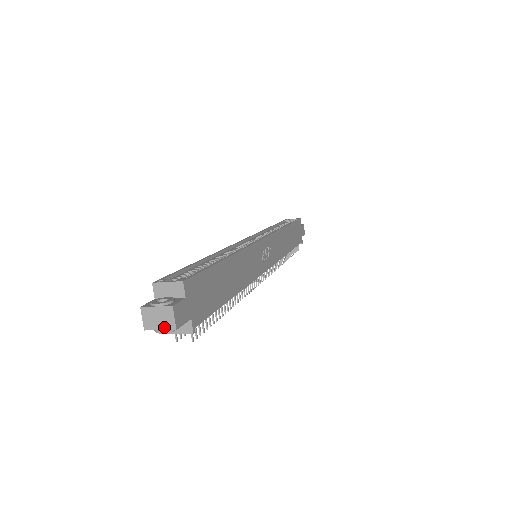
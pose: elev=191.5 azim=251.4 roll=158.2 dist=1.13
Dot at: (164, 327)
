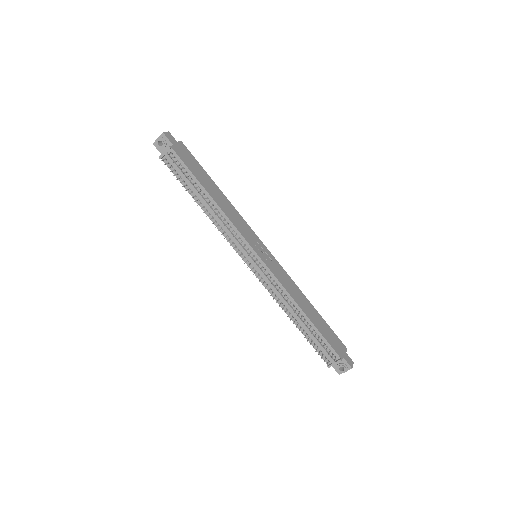
Dot at: (160, 136)
